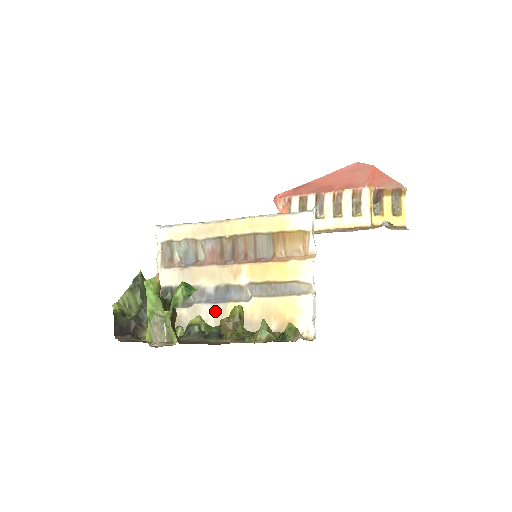
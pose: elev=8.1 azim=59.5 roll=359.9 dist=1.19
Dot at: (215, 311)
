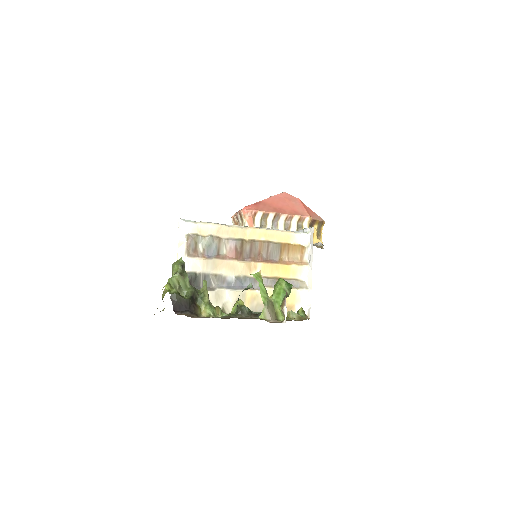
Dot at: (236, 295)
